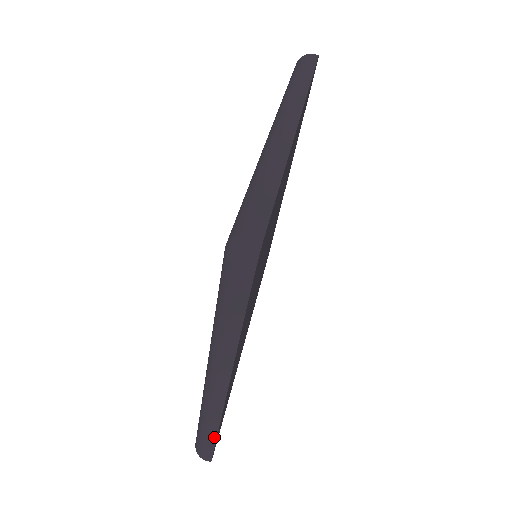
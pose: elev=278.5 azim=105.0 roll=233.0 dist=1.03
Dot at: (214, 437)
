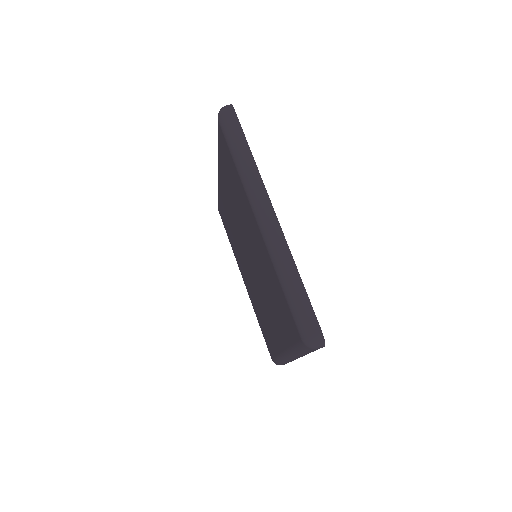
Dot at: (300, 281)
